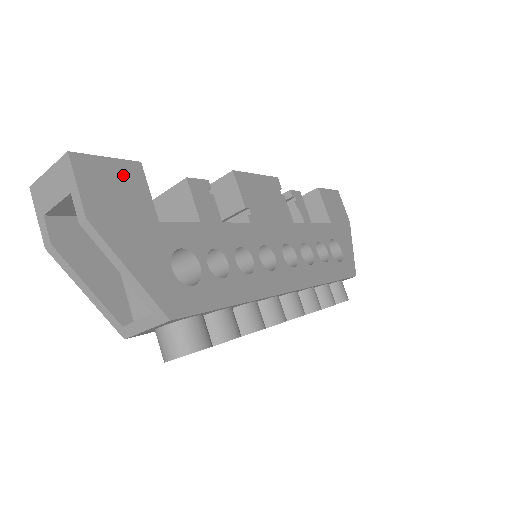
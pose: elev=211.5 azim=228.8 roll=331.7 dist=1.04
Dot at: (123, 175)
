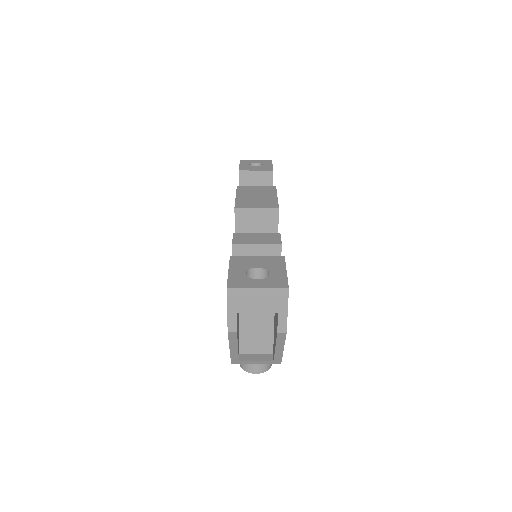
Dot at: occluded
